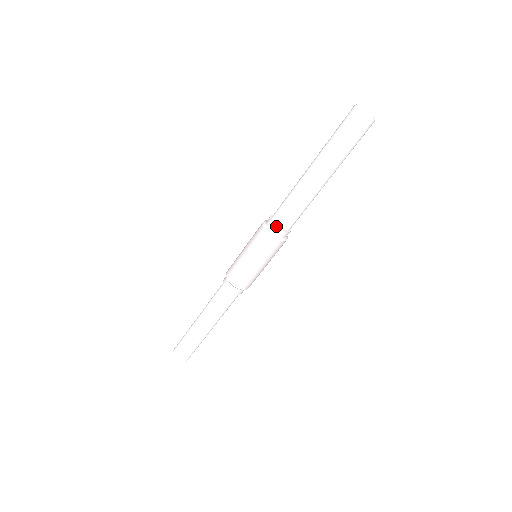
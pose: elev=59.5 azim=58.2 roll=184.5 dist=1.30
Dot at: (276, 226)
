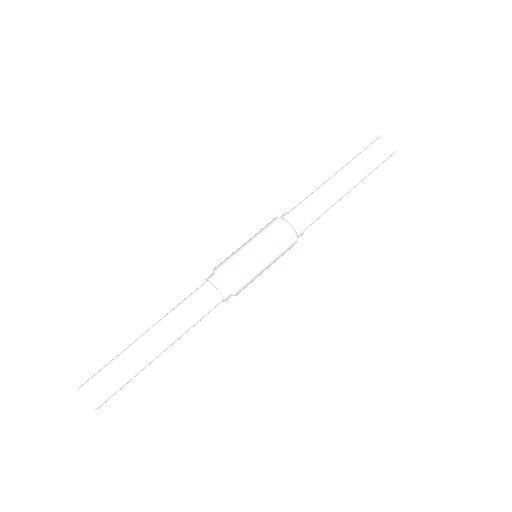
Dot at: (292, 214)
